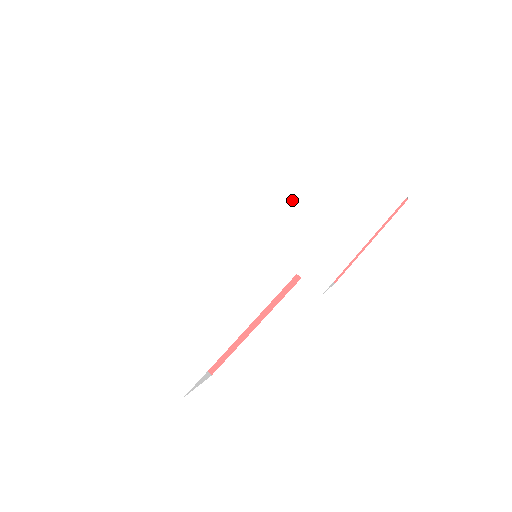
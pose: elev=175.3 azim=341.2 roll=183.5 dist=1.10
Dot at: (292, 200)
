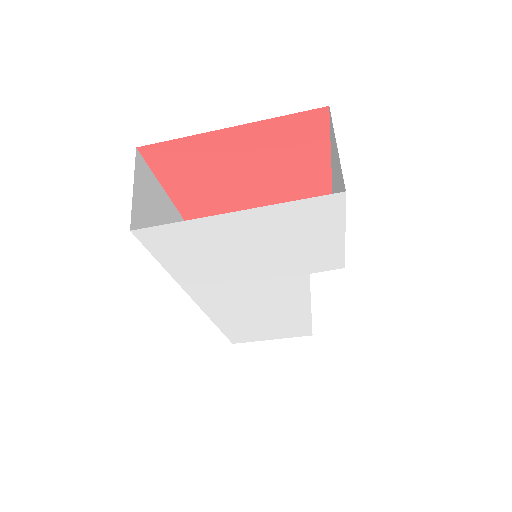
Dot at: (245, 255)
